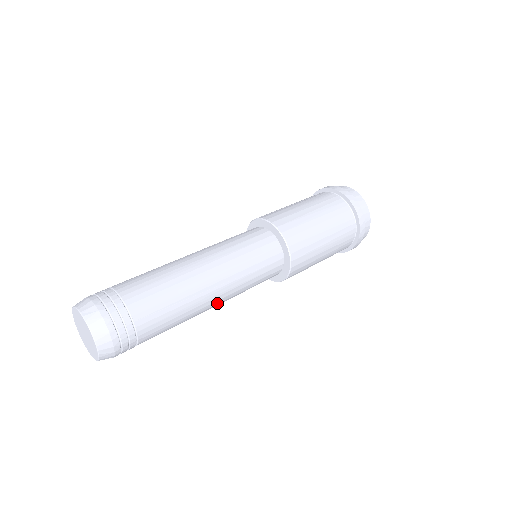
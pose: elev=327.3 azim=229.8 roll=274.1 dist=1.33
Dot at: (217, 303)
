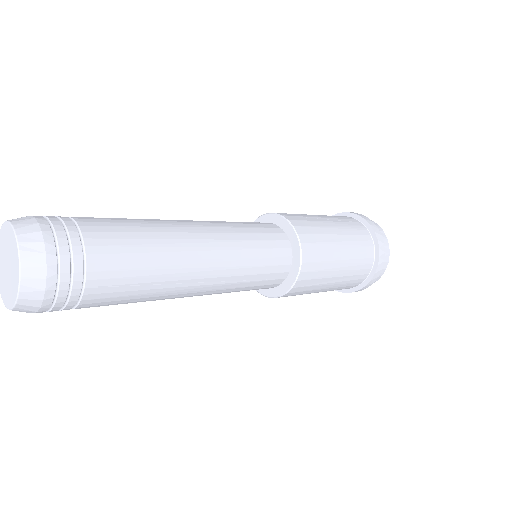
Dot at: (190, 296)
